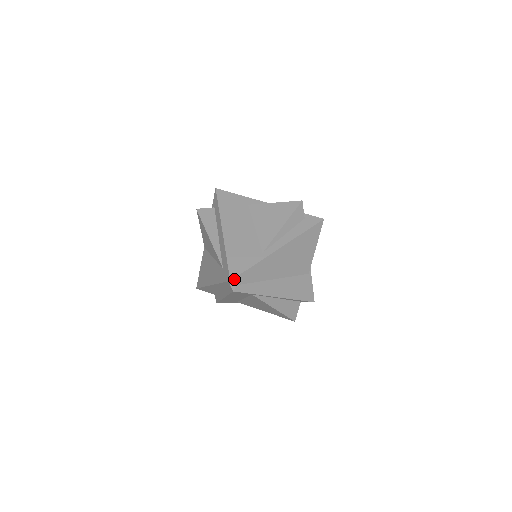
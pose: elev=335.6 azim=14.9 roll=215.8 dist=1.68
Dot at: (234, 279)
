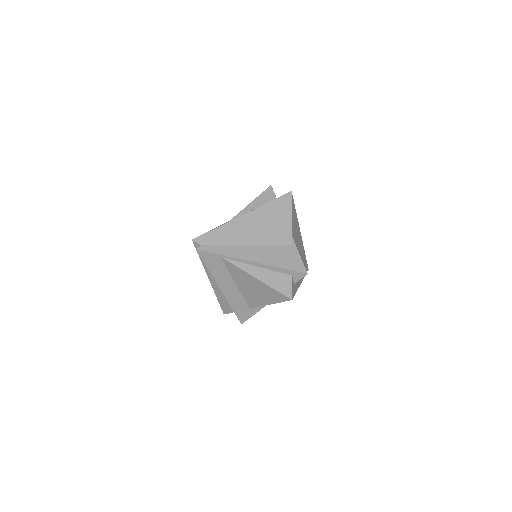
Dot at: (196, 239)
